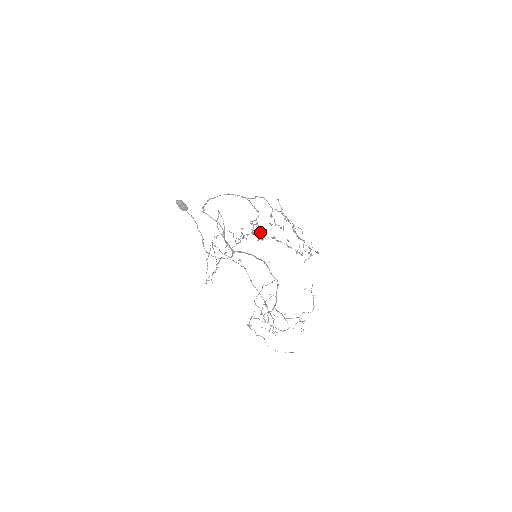
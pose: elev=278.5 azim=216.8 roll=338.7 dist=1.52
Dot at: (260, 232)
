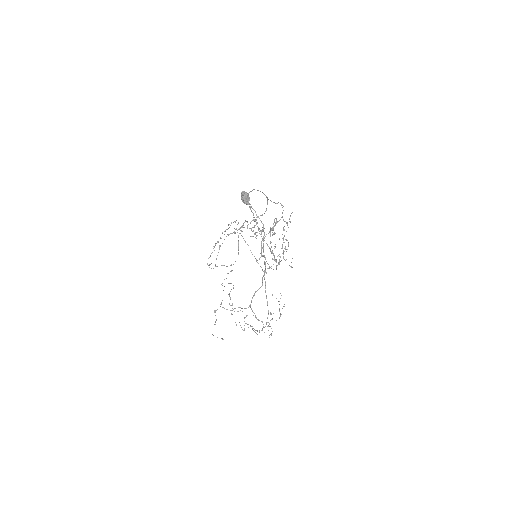
Dot at: occluded
